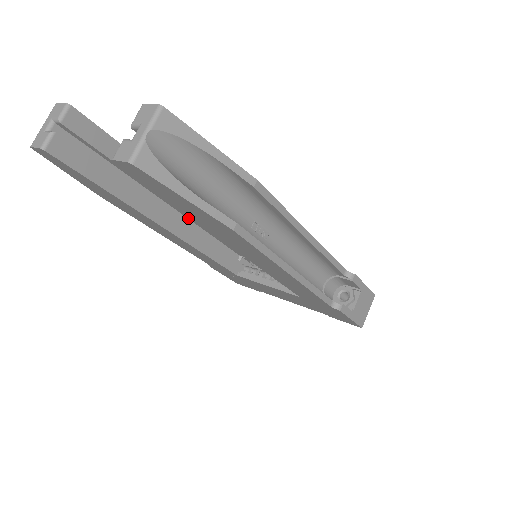
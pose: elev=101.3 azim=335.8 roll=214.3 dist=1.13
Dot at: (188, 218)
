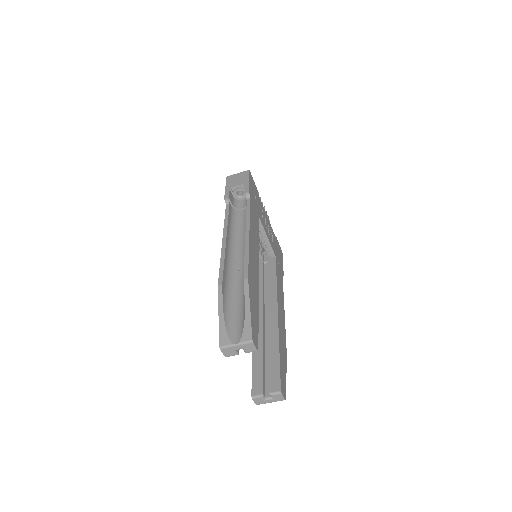
Dot at: occluded
